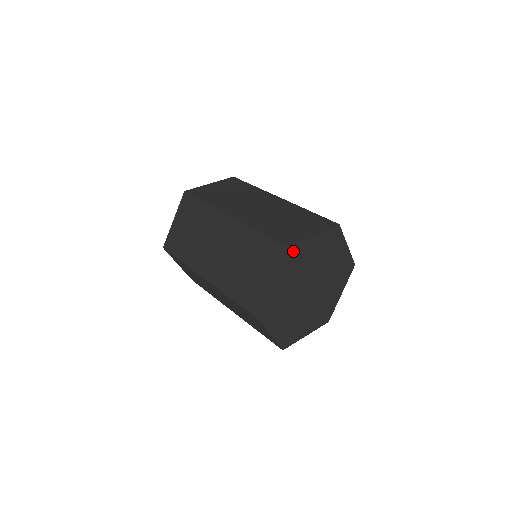
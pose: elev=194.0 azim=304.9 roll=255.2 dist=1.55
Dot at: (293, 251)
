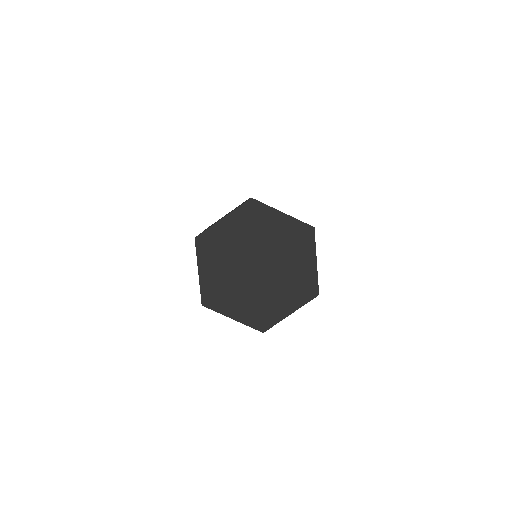
Dot at: (205, 239)
